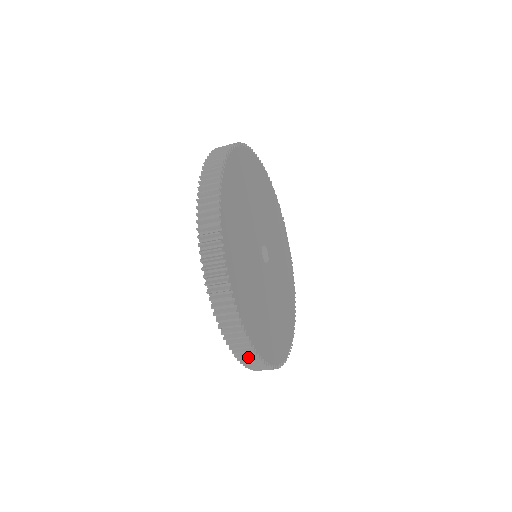
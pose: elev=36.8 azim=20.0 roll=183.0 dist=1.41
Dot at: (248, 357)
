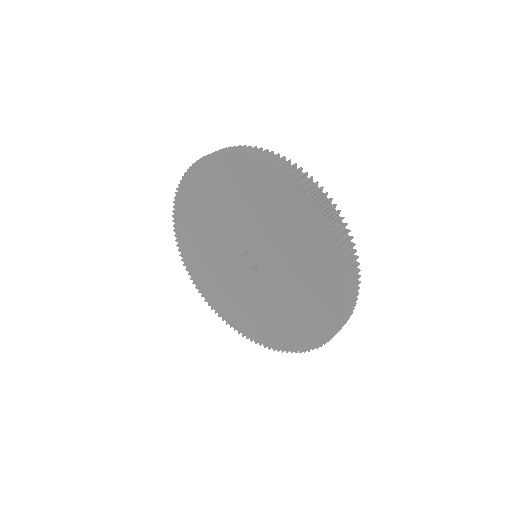
Dot at: occluded
